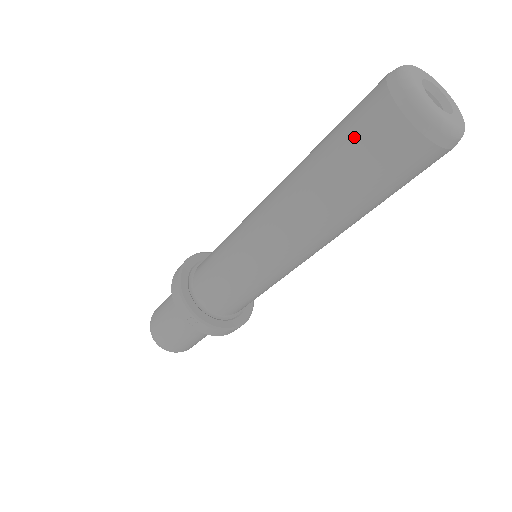
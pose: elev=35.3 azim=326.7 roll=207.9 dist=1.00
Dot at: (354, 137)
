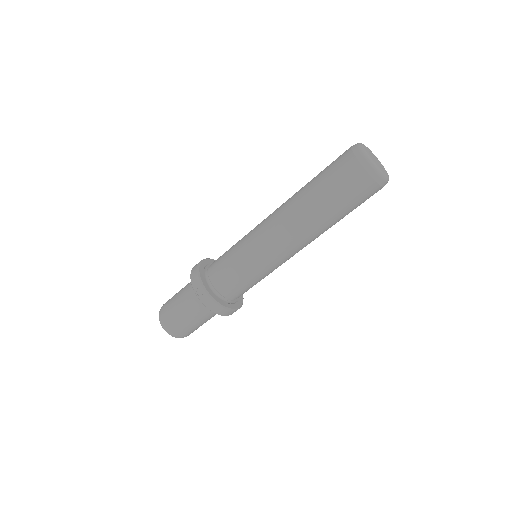
Dot at: (331, 170)
